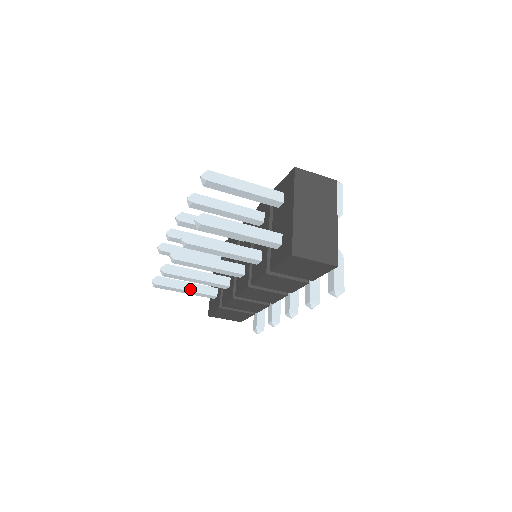
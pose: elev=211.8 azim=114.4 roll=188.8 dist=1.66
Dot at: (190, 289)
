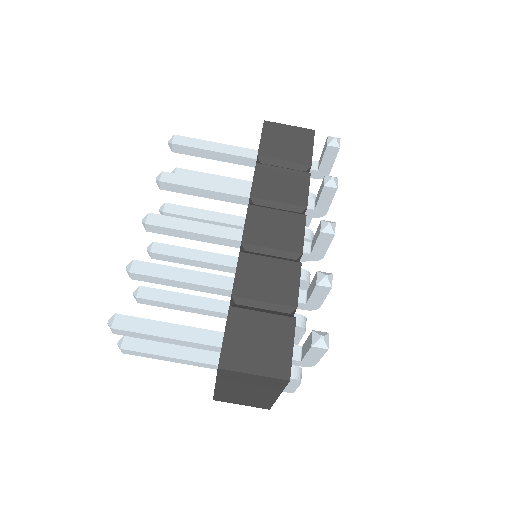
Dot at: (175, 325)
